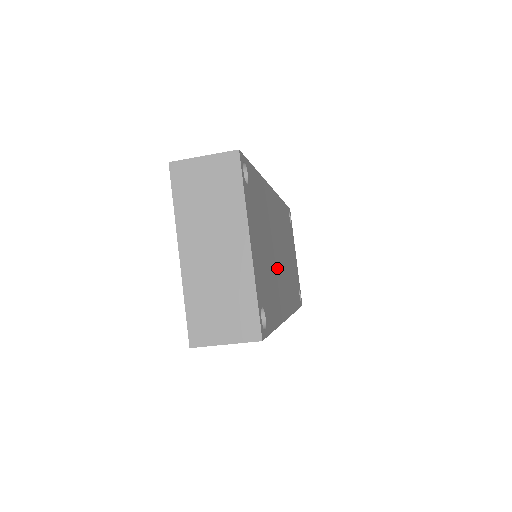
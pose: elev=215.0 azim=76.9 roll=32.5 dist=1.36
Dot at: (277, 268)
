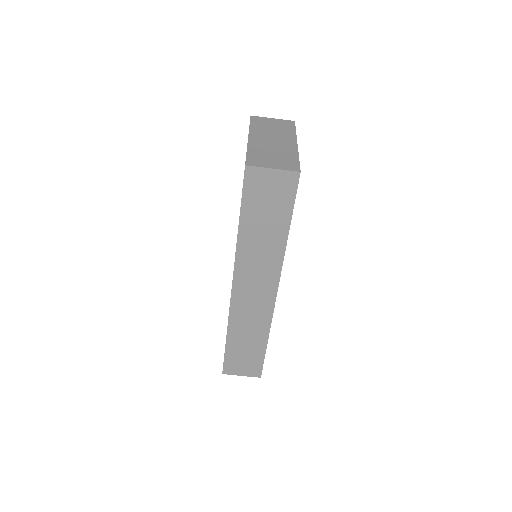
Dot at: occluded
